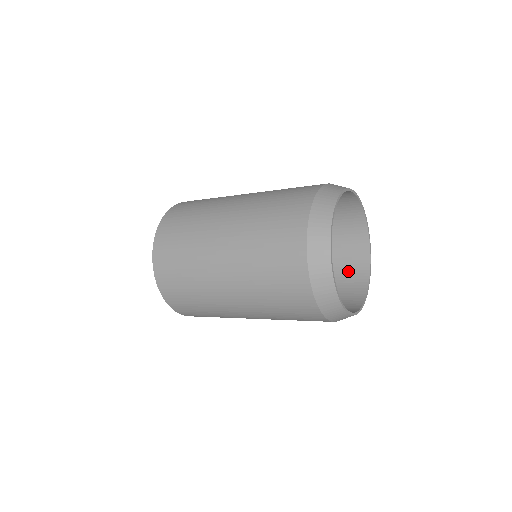
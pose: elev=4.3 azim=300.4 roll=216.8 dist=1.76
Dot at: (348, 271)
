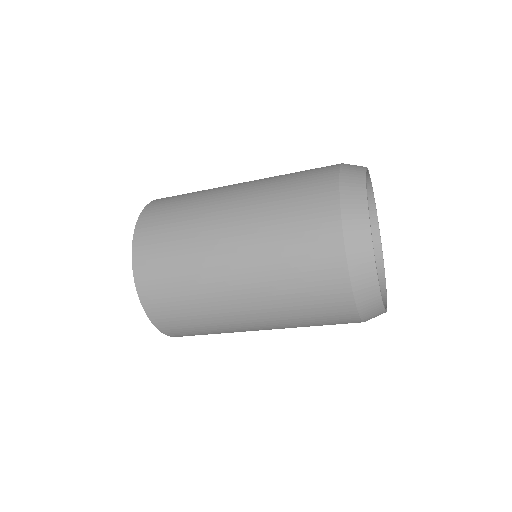
Dot at: occluded
